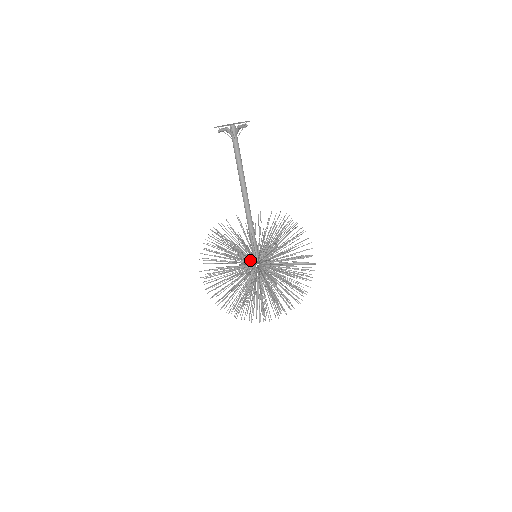
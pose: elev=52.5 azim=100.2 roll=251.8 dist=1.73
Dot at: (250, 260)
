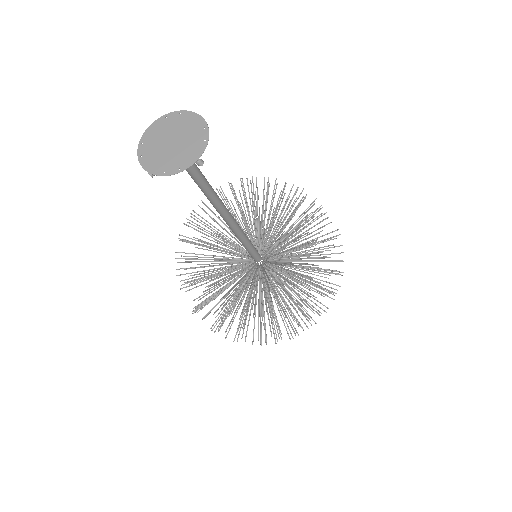
Dot at: (248, 262)
